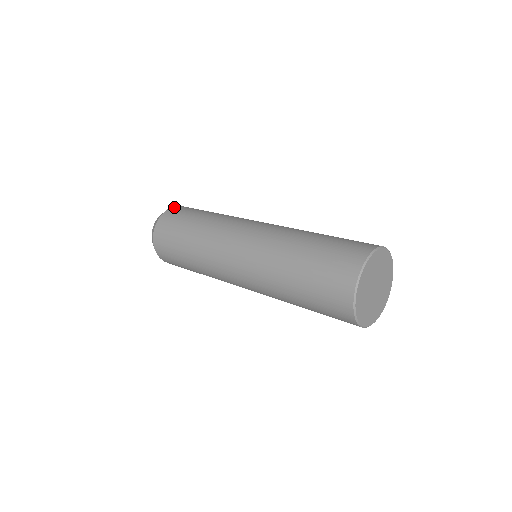
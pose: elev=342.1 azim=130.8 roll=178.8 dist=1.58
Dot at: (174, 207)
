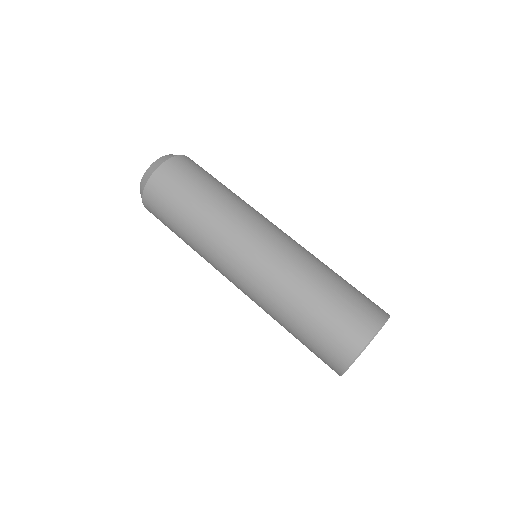
Dot at: (157, 172)
